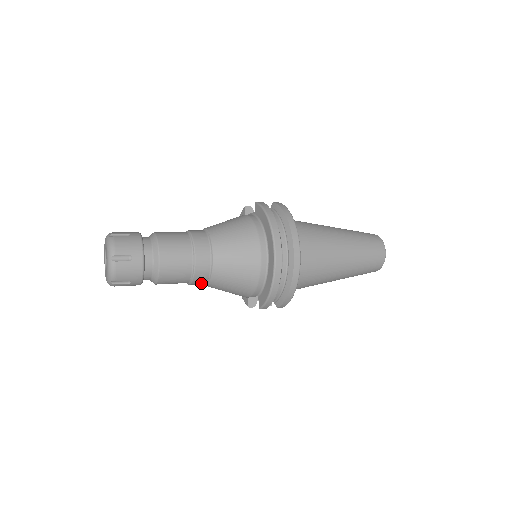
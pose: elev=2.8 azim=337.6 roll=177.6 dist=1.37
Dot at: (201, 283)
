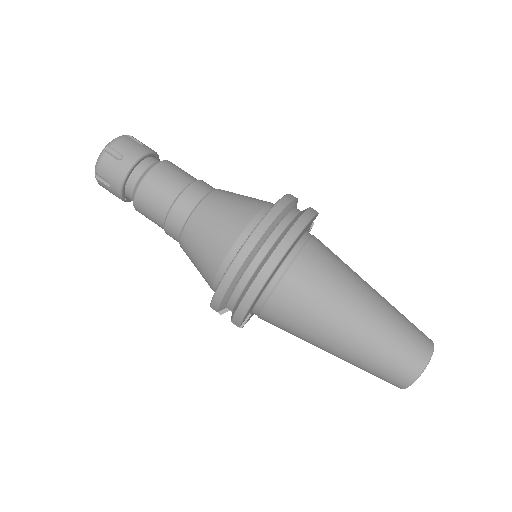
Dot at: (175, 237)
